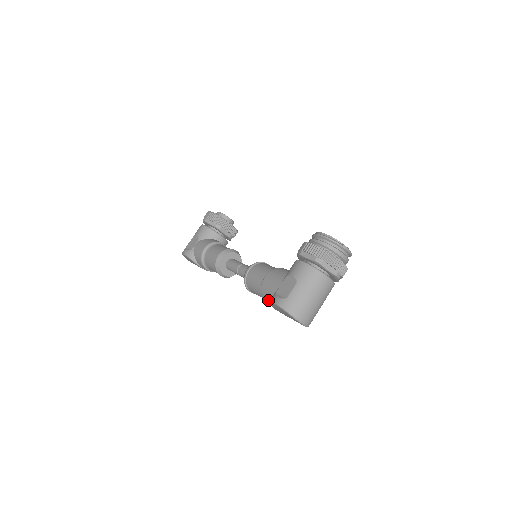
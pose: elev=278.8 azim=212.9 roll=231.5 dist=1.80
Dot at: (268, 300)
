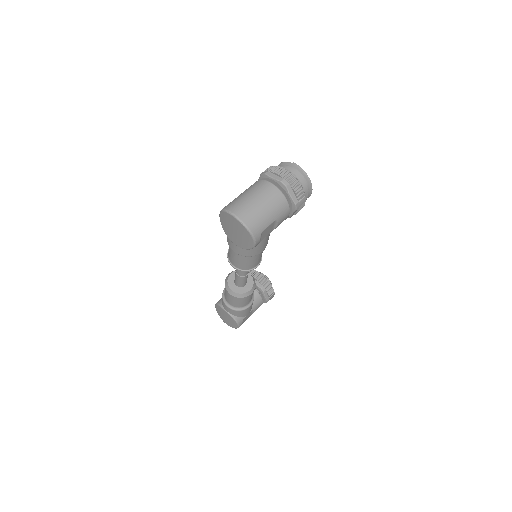
Dot at: occluded
